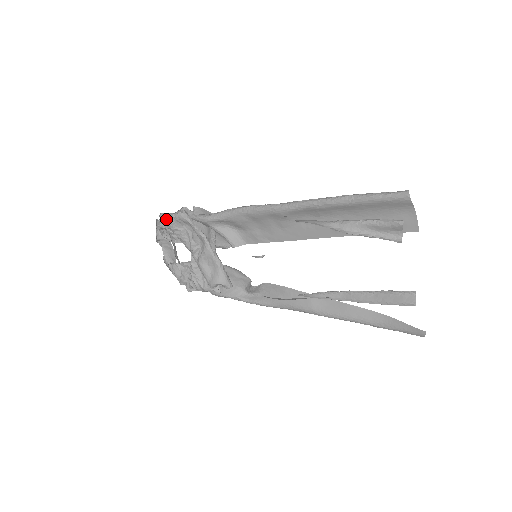
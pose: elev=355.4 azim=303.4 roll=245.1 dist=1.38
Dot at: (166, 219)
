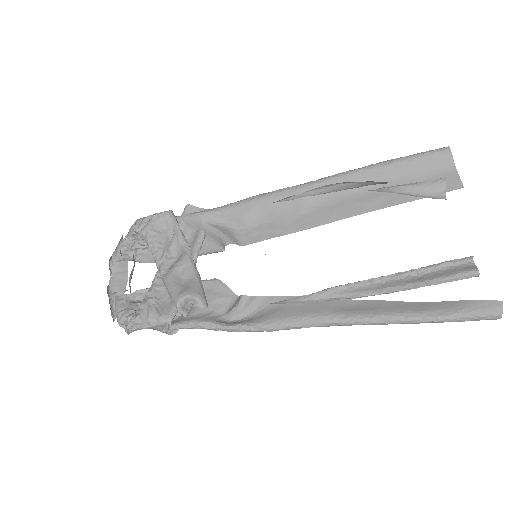
Dot at: (144, 220)
